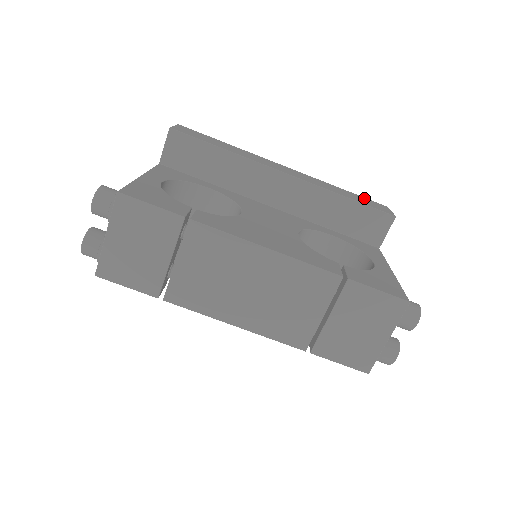
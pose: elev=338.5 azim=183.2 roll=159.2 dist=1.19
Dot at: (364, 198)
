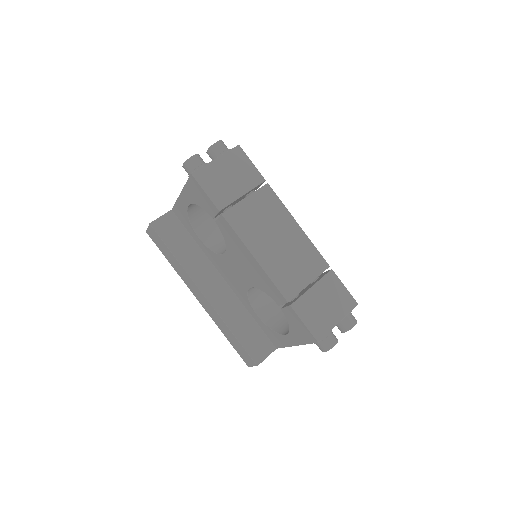
Dot at: occluded
